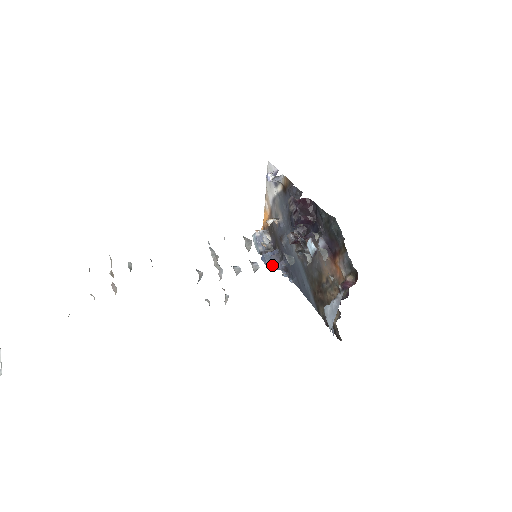
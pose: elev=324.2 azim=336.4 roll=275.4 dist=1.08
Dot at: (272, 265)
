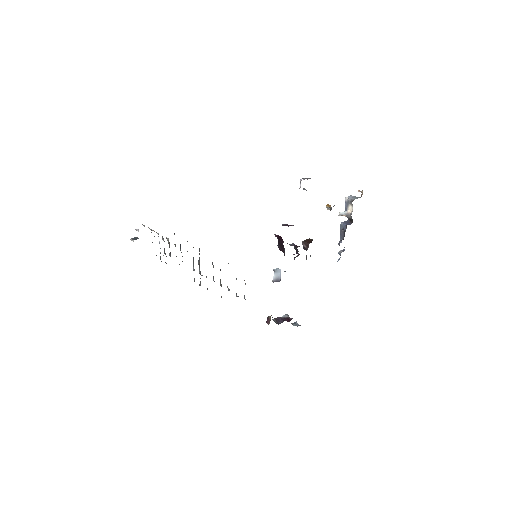
Dot at: occluded
